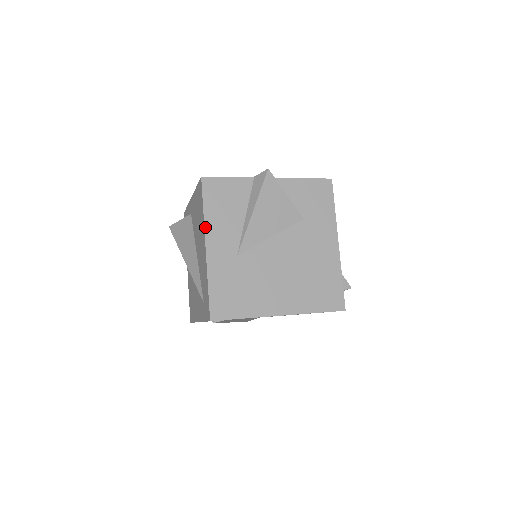
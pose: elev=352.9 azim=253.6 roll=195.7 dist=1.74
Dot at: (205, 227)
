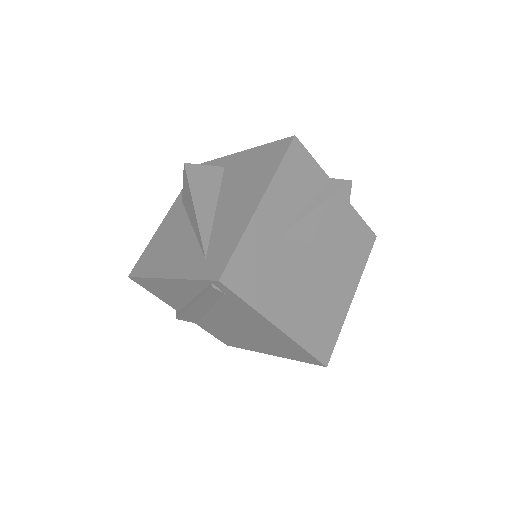
Dot at: (271, 183)
